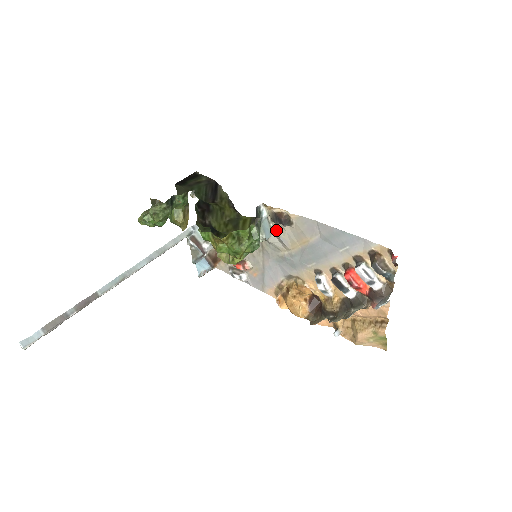
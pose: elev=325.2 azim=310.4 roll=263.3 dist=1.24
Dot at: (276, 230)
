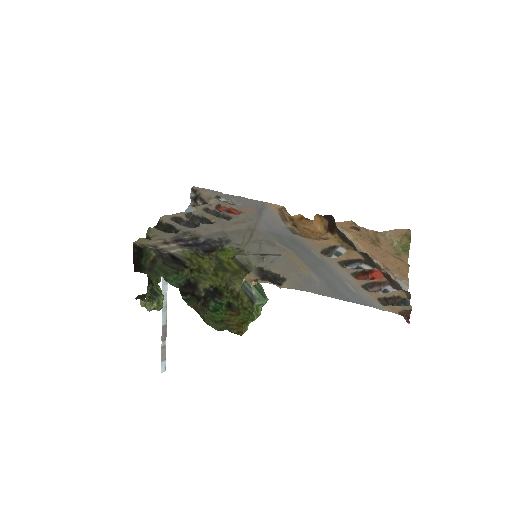
Dot at: (266, 263)
